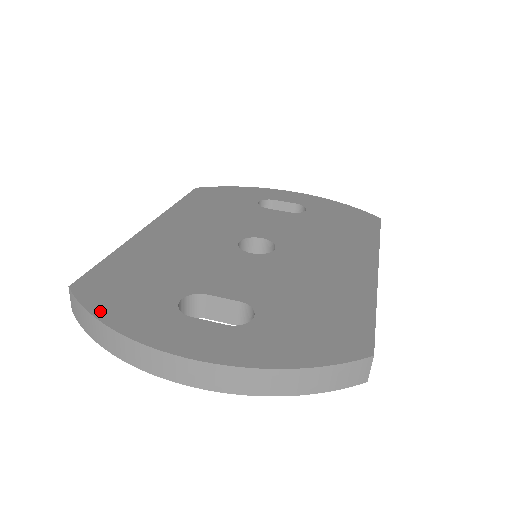
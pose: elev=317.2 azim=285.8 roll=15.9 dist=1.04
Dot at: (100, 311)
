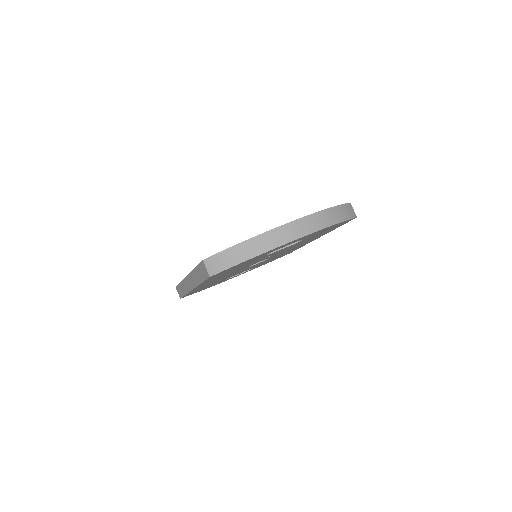
Dot at: (235, 245)
